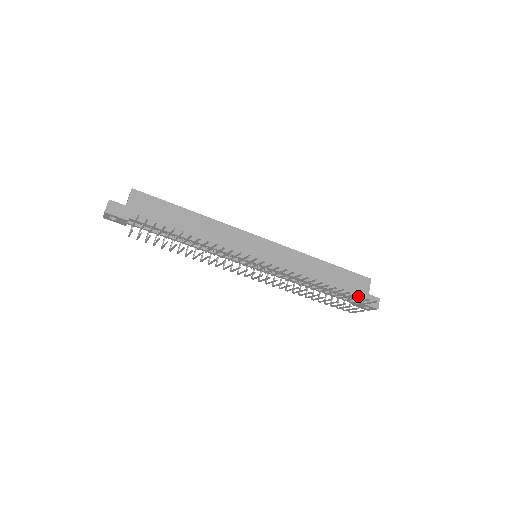
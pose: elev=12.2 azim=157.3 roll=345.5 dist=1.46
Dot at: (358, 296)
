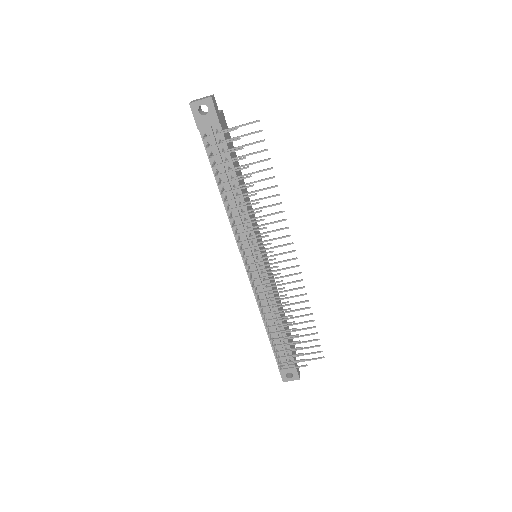
Dot at: occluded
